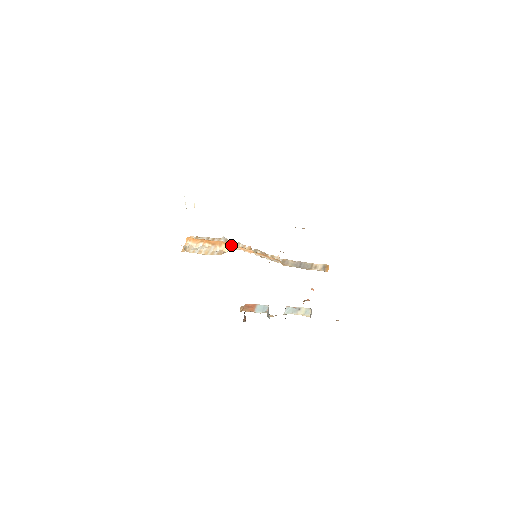
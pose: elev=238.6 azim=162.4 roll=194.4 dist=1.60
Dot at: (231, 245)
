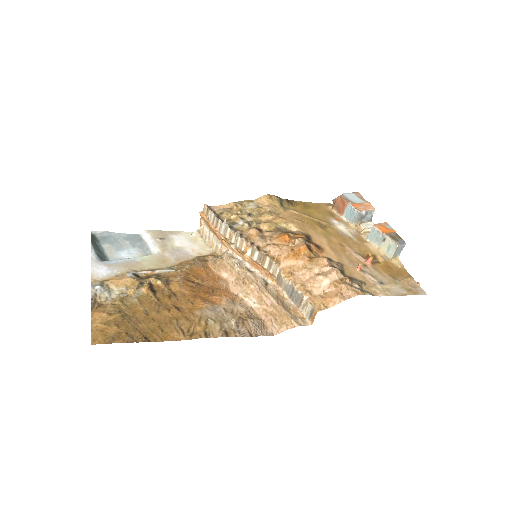
Dot at: (226, 245)
